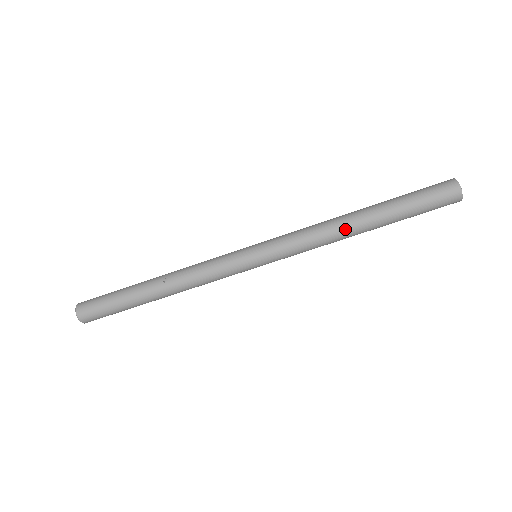
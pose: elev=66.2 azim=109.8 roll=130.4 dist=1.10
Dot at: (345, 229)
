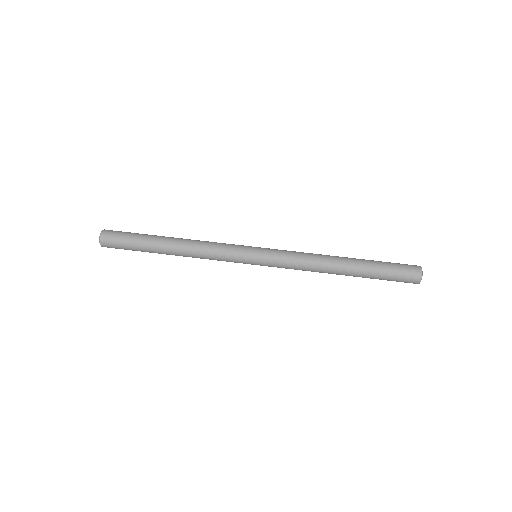
Dot at: (330, 256)
